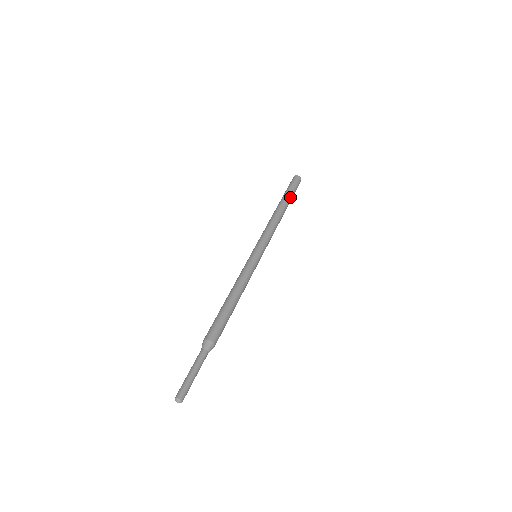
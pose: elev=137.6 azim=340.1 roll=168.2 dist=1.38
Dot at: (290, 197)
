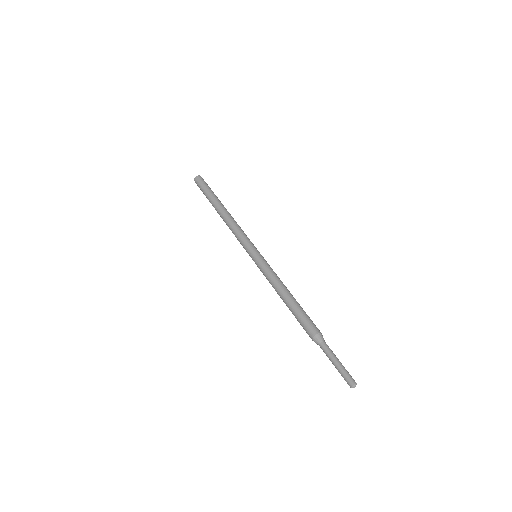
Dot at: occluded
